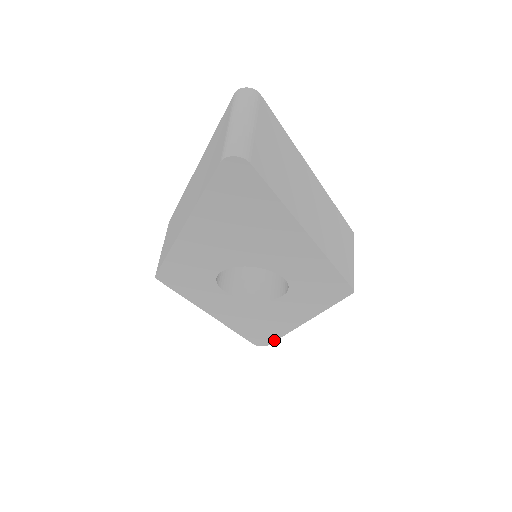
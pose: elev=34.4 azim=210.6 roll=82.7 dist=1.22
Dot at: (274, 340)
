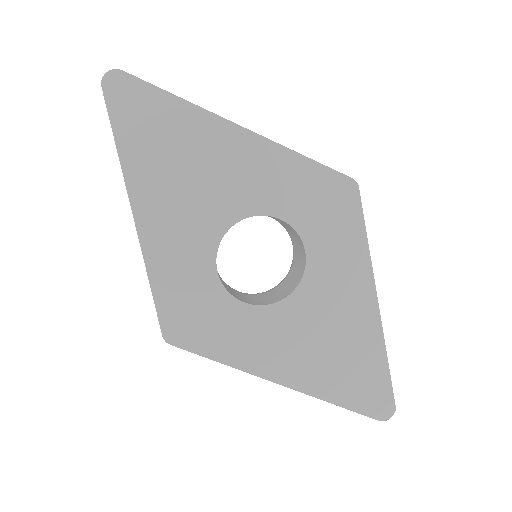
Dot at: (388, 382)
